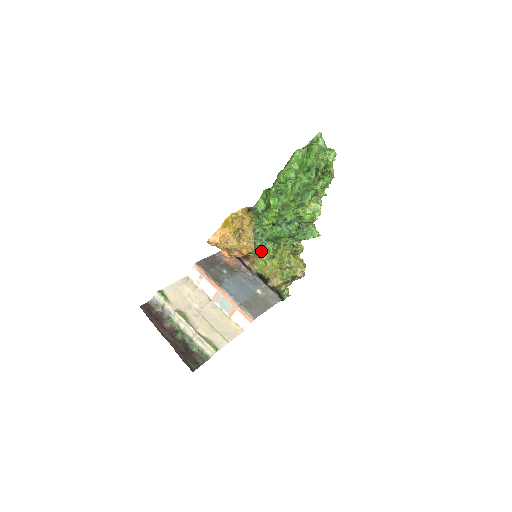
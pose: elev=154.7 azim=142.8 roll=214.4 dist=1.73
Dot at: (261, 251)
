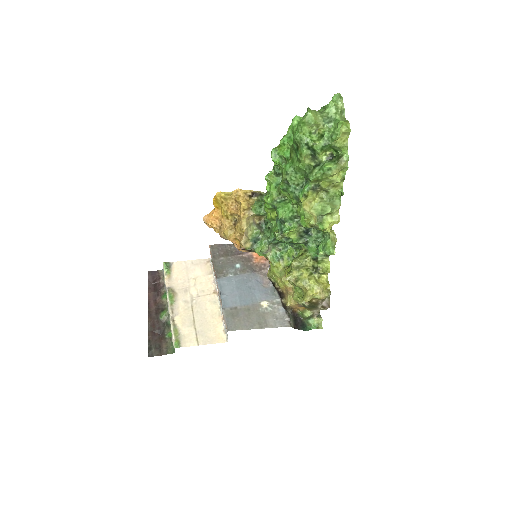
Dot at: (278, 254)
